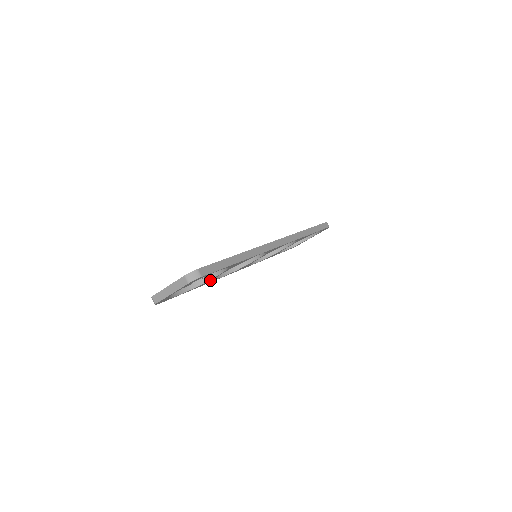
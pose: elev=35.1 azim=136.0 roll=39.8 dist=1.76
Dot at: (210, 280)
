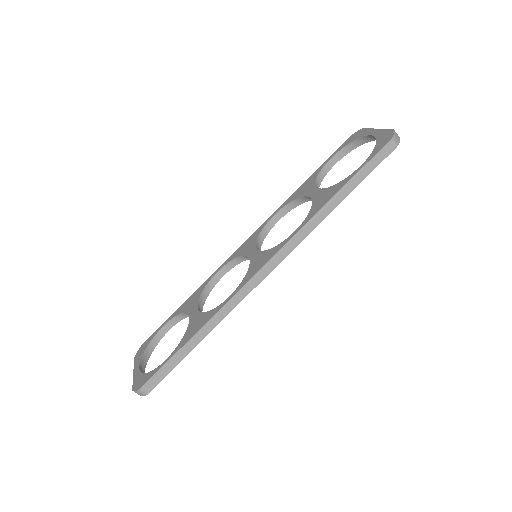
Dot at: occluded
